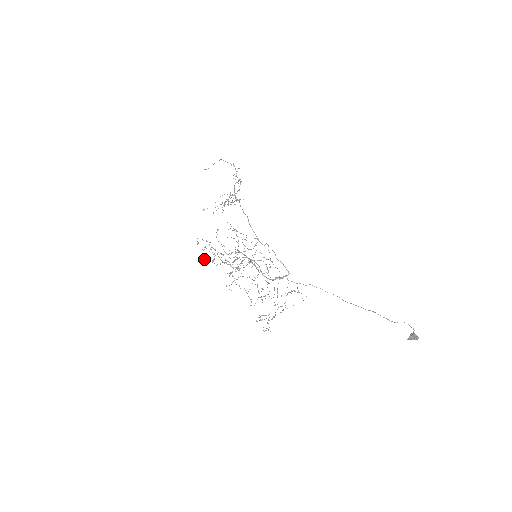
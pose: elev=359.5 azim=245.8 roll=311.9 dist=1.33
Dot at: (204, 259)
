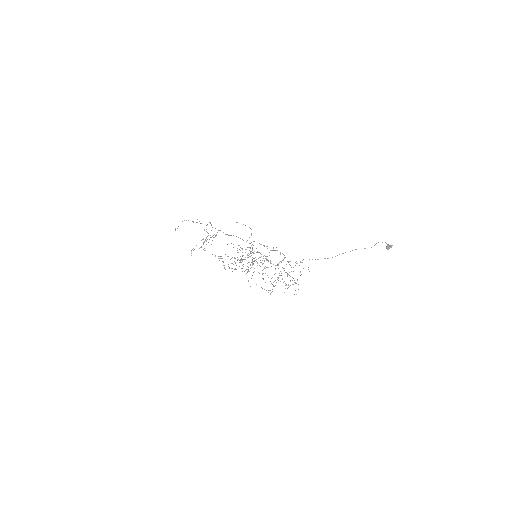
Dot at: occluded
